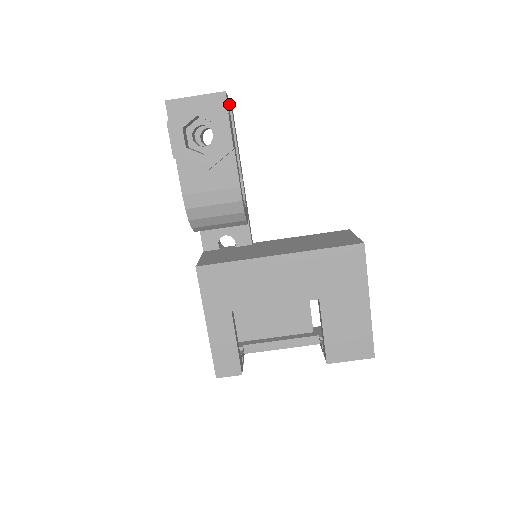
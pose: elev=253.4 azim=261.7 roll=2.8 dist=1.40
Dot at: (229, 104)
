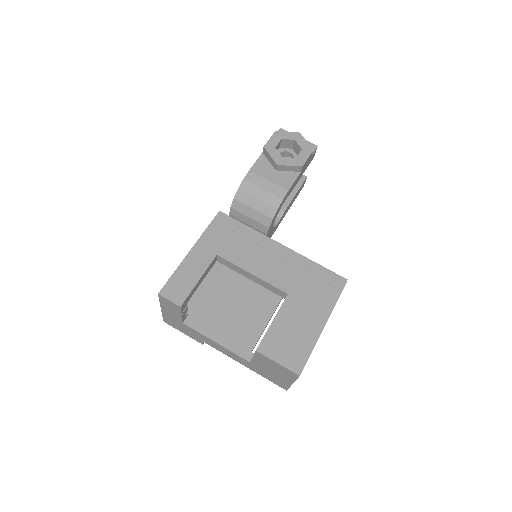
Dot at: (304, 178)
